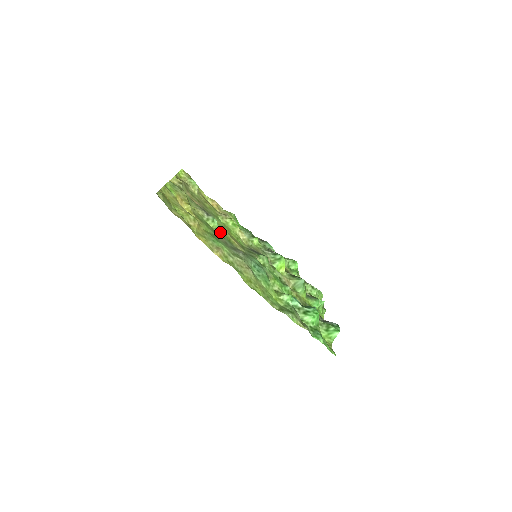
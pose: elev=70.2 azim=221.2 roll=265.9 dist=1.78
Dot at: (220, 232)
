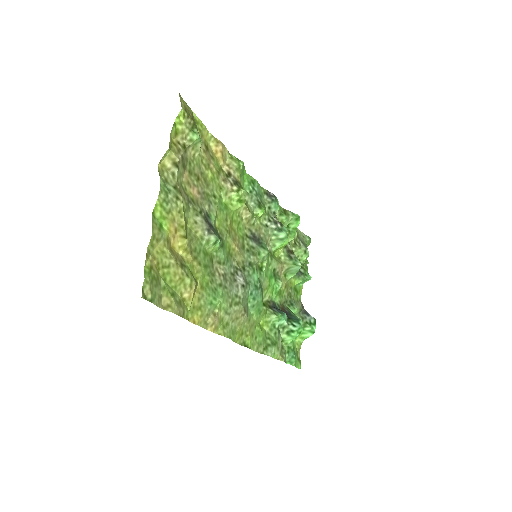
Dot at: (220, 252)
